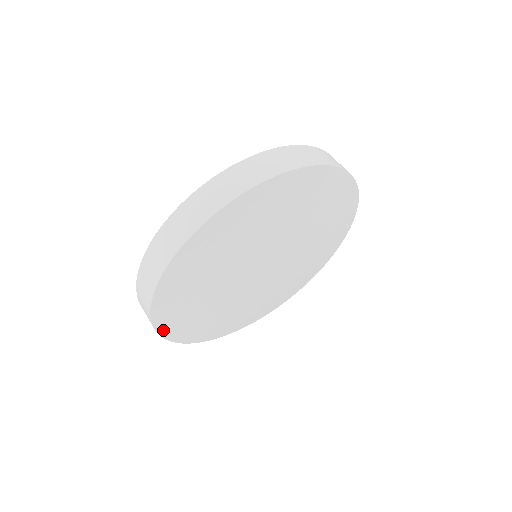
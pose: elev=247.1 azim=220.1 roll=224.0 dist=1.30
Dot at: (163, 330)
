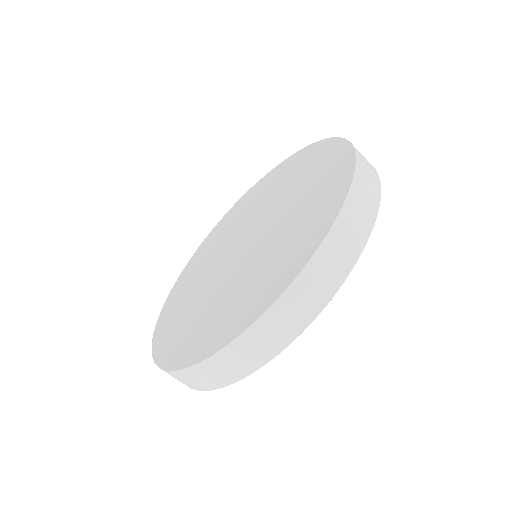
Dot at: occluded
